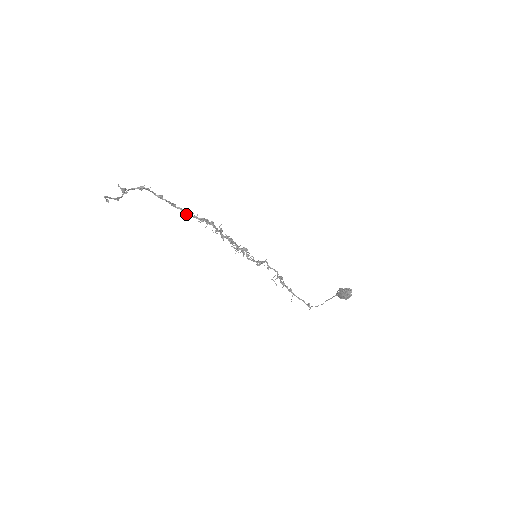
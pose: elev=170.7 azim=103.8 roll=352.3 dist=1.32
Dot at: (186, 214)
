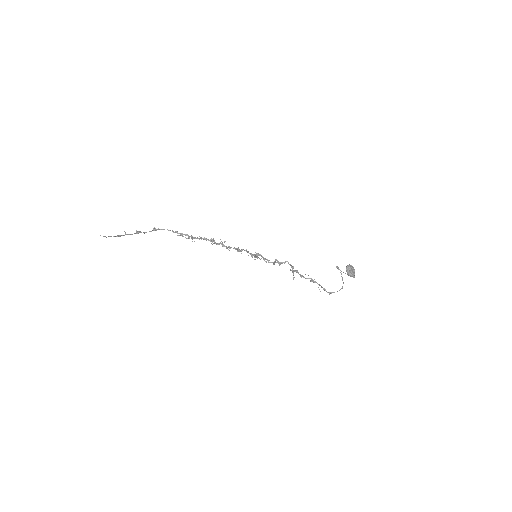
Dot at: (192, 238)
